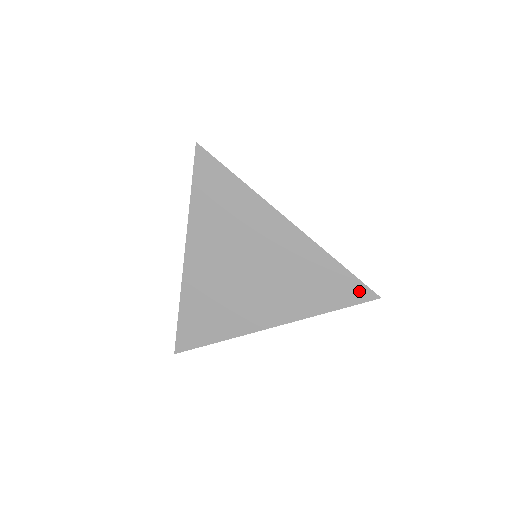
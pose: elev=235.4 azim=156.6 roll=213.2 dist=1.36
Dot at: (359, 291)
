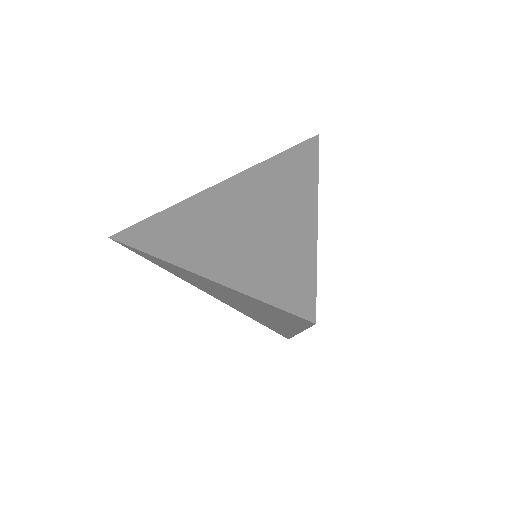
Dot at: (306, 146)
